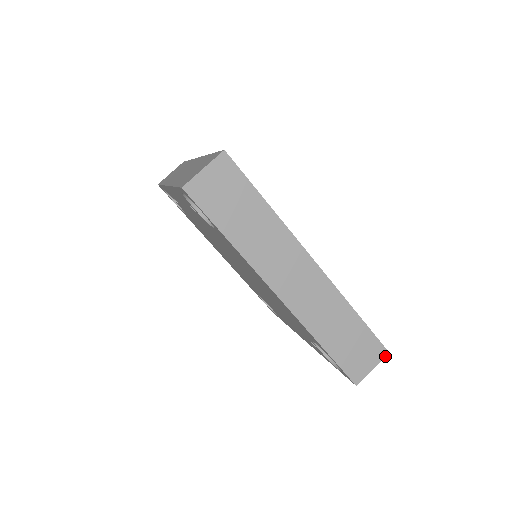
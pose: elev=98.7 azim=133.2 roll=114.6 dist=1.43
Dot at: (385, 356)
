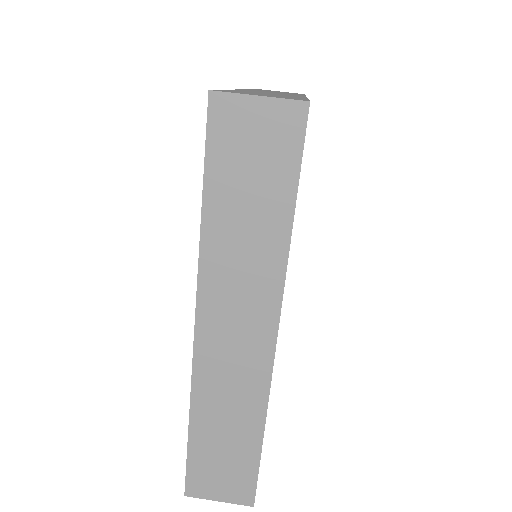
Dot at: (246, 505)
